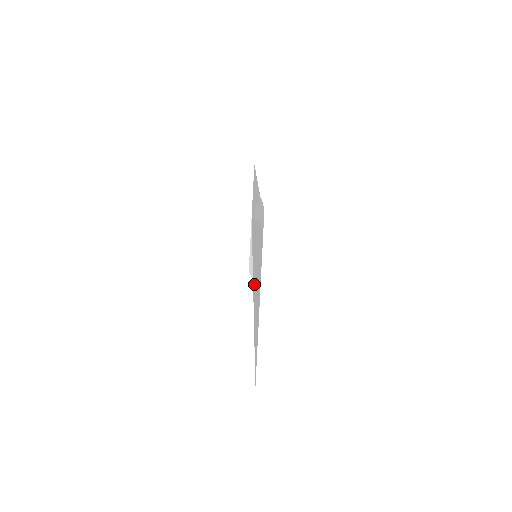
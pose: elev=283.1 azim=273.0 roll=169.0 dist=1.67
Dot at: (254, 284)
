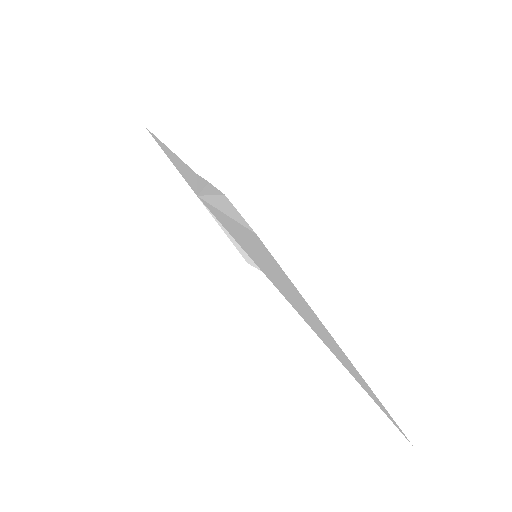
Dot at: (286, 297)
